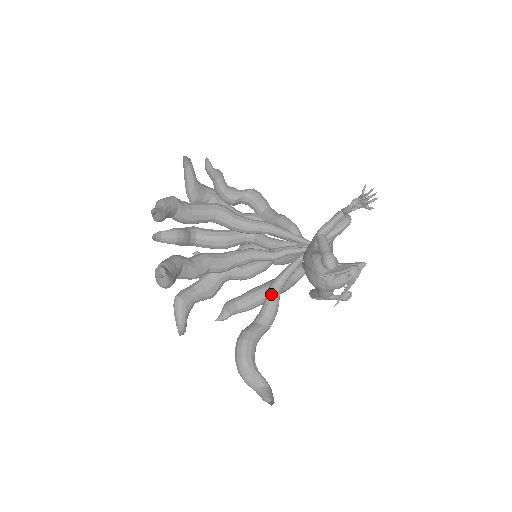
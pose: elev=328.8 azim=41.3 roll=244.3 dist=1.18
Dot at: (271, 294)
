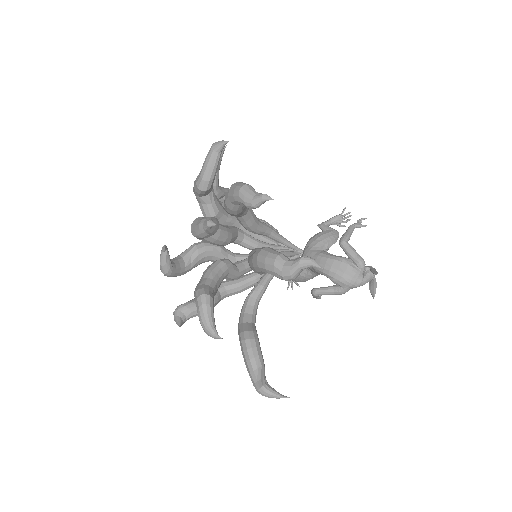
Dot at: (260, 294)
